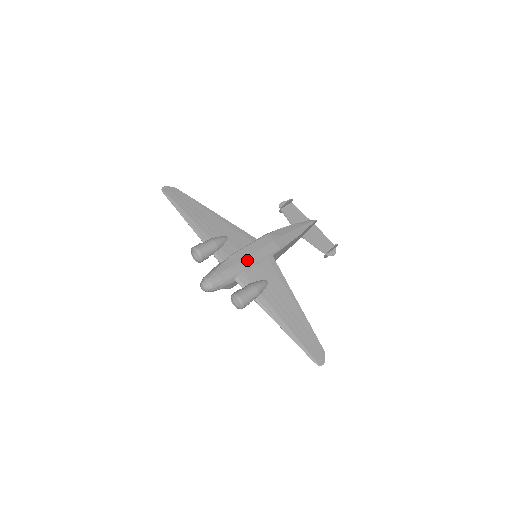
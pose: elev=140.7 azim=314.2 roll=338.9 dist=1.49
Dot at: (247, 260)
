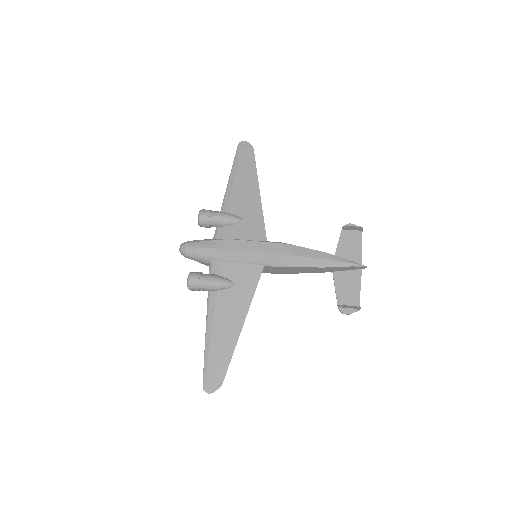
Dot at: (234, 253)
